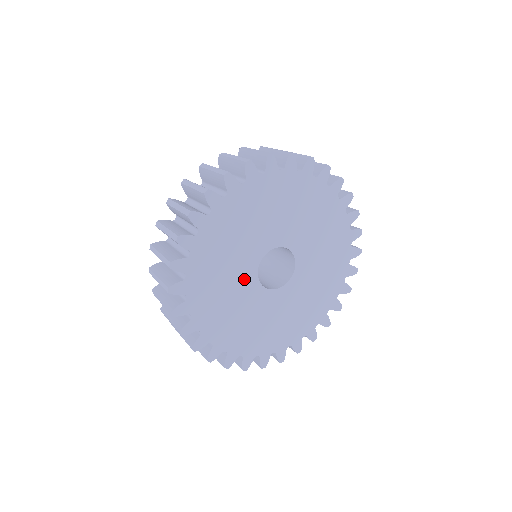
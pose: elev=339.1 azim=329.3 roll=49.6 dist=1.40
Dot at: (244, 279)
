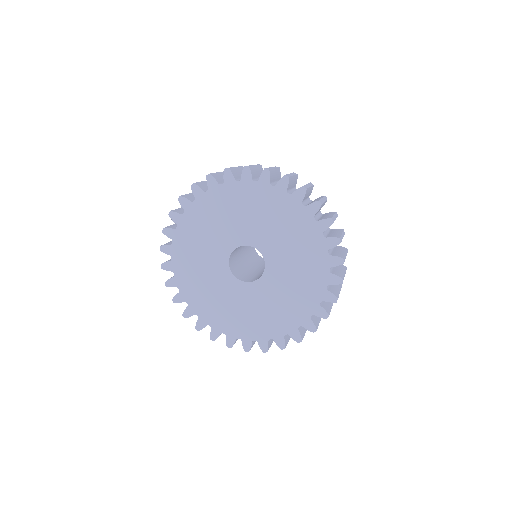
Dot at: (217, 255)
